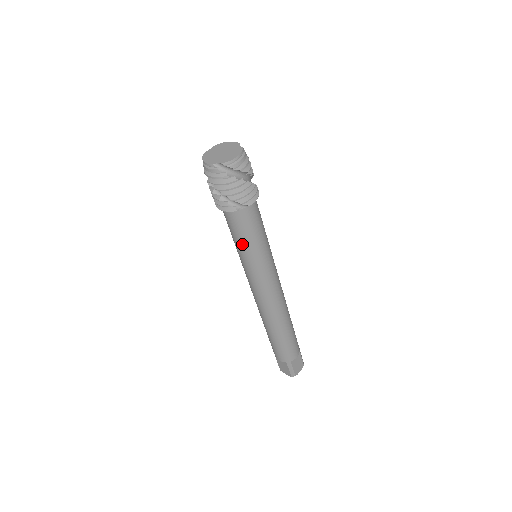
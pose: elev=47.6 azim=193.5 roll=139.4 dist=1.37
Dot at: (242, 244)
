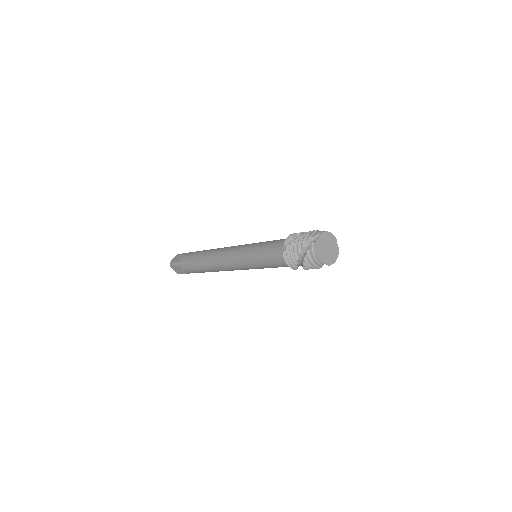
Dot at: (268, 267)
